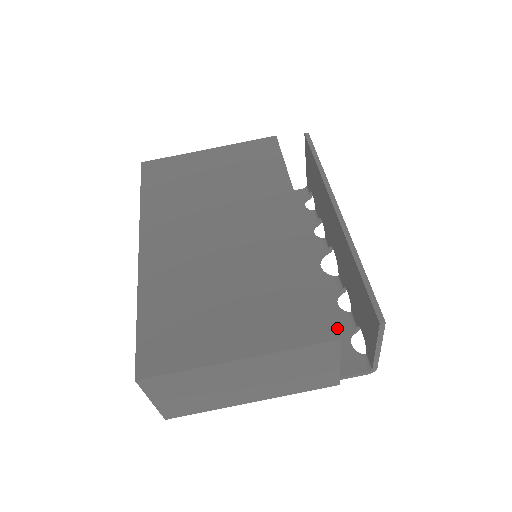
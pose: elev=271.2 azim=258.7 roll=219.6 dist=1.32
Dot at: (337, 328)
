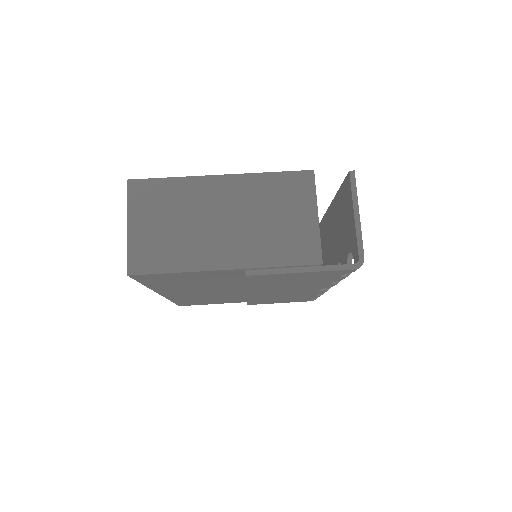
Dot at: occluded
